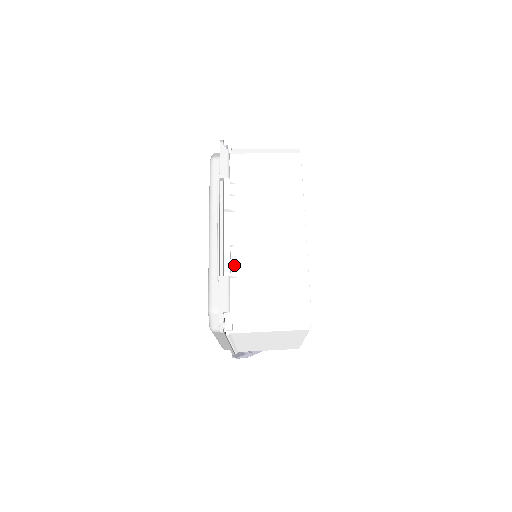
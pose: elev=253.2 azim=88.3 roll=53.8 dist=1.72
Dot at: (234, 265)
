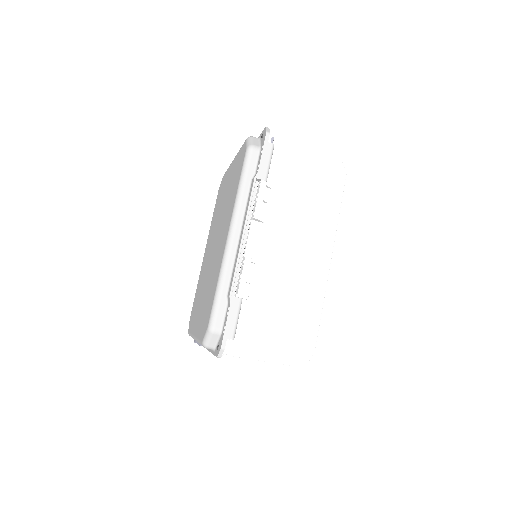
Dot at: (248, 285)
